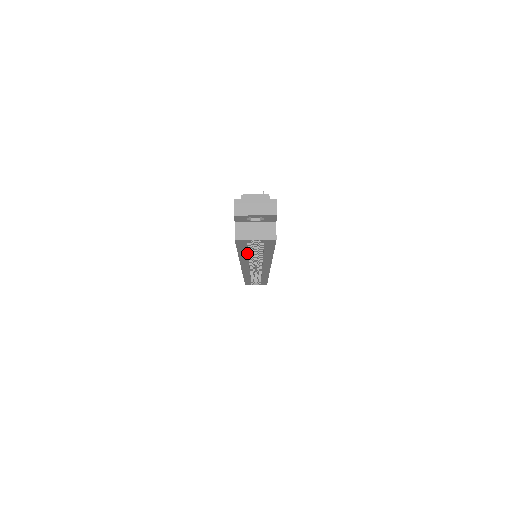
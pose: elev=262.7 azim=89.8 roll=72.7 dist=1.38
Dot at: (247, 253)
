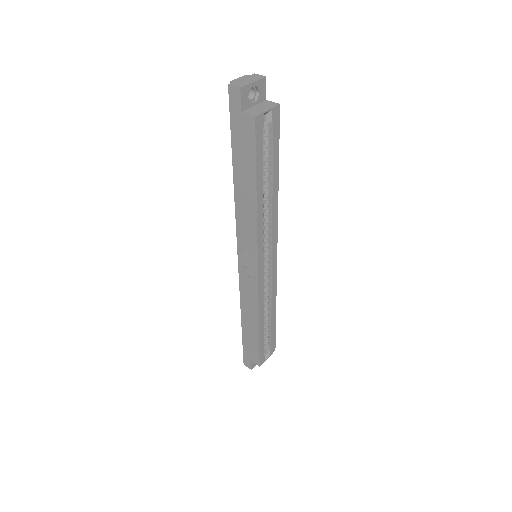
Dot at: (262, 177)
